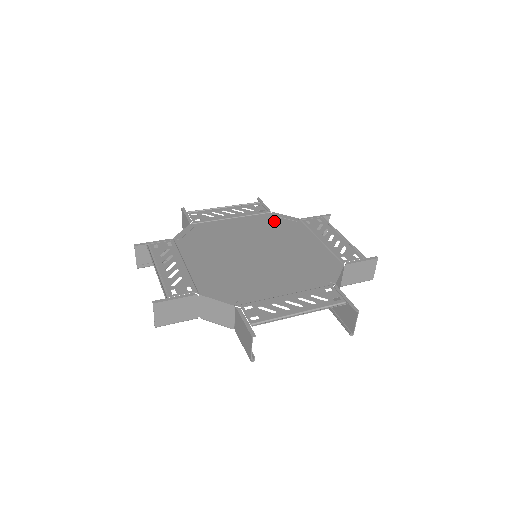
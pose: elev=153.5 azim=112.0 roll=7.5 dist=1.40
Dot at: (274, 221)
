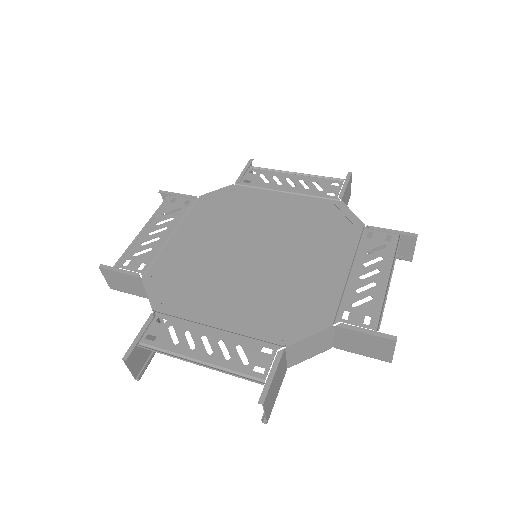
Dot at: (328, 215)
